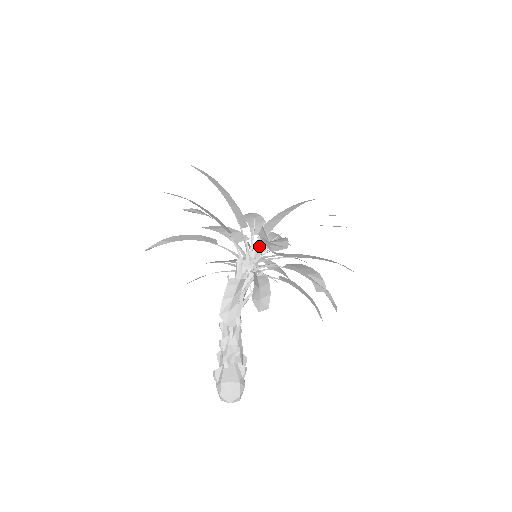
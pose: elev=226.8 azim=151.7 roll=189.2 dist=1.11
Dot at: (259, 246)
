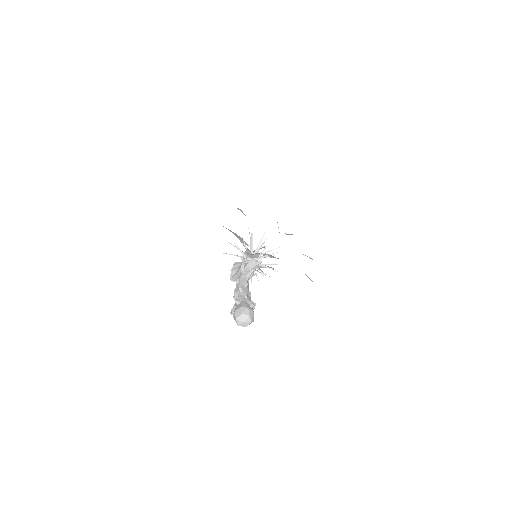
Dot at: occluded
